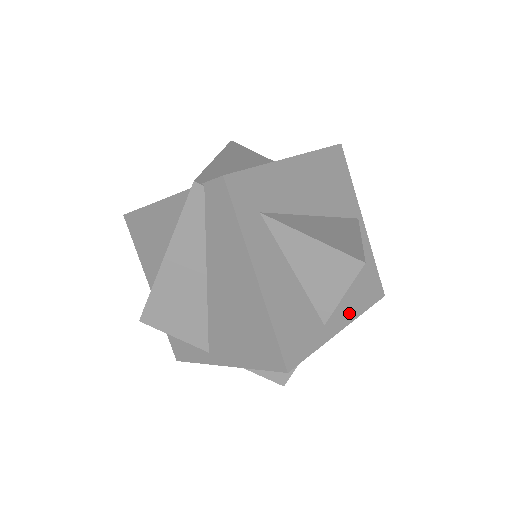
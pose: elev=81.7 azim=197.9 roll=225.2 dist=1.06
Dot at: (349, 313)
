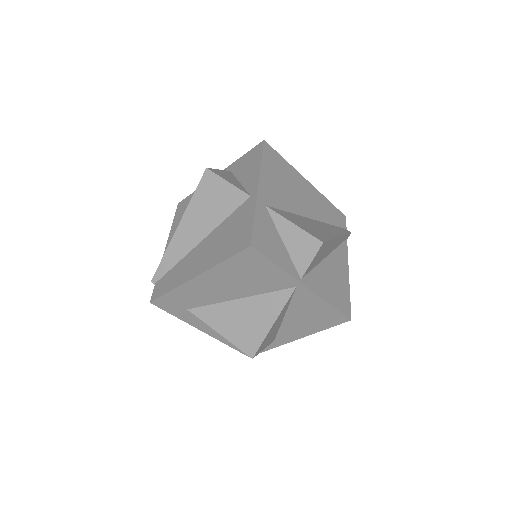
Dot at: (301, 333)
